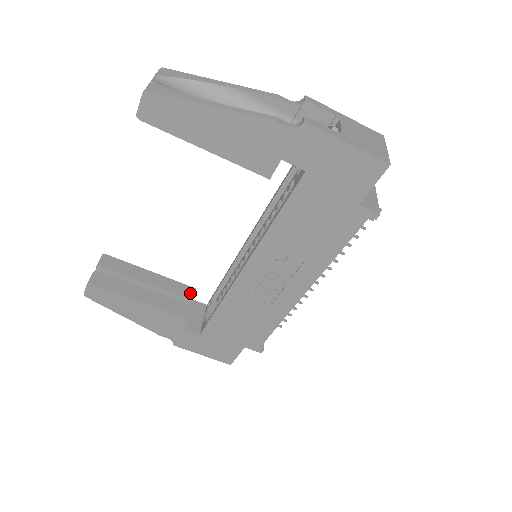
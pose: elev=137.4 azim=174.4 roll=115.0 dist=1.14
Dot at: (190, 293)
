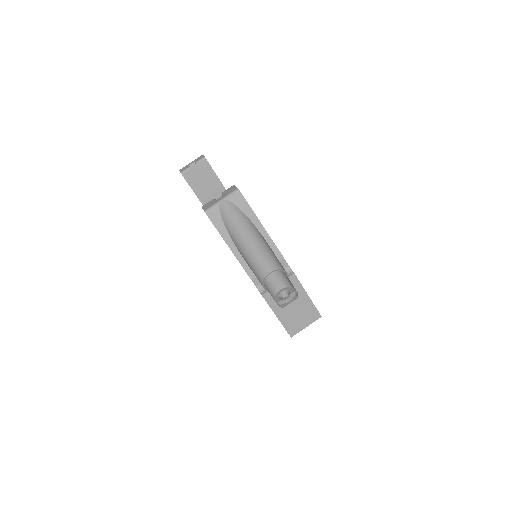
Dot at: occluded
